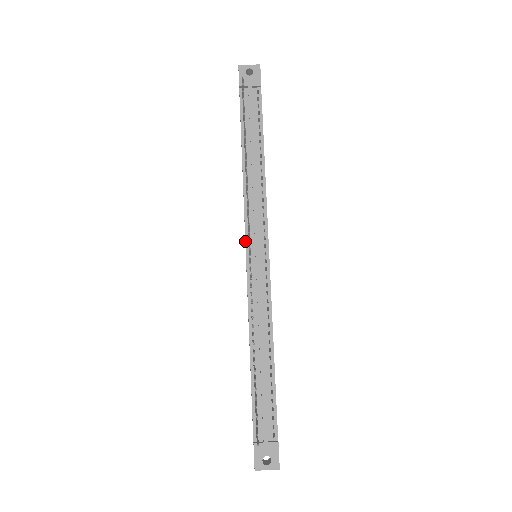
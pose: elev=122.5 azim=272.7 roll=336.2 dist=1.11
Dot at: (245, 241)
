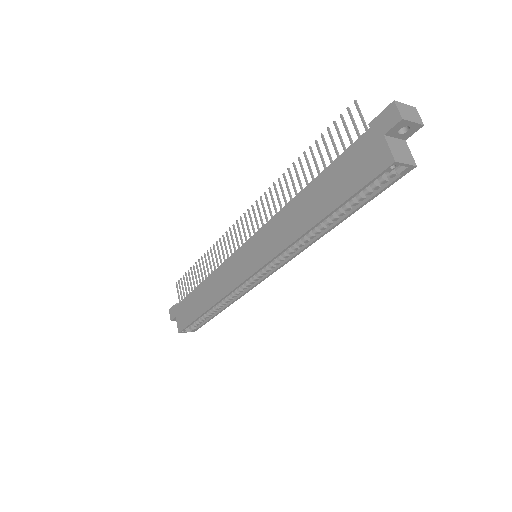
Dot at: (237, 249)
